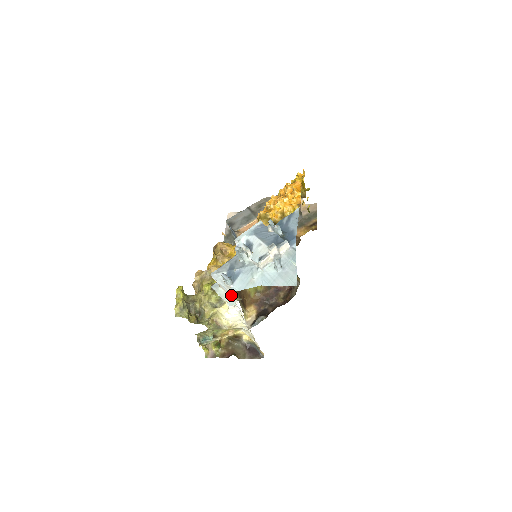
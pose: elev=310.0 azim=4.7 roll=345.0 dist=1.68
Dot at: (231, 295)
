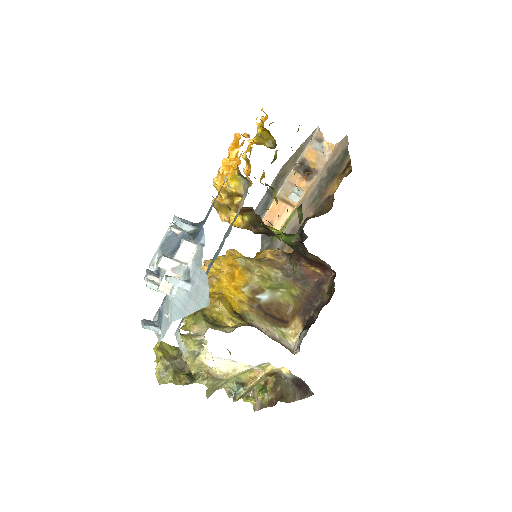
Dot at: occluded
